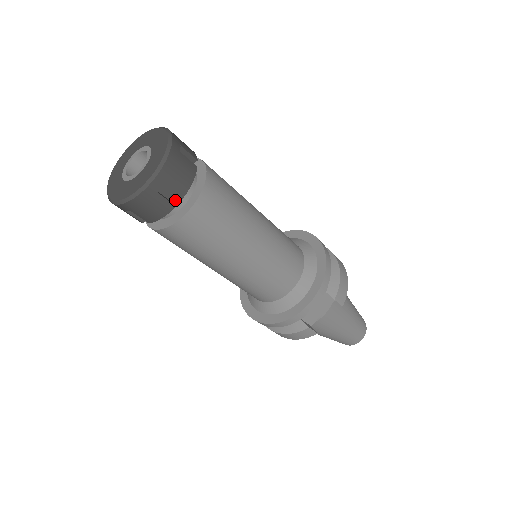
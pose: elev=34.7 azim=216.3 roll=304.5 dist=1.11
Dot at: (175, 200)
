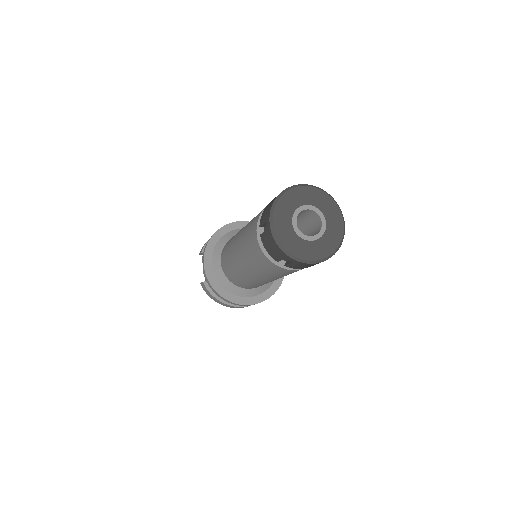
Dot at: occluded
